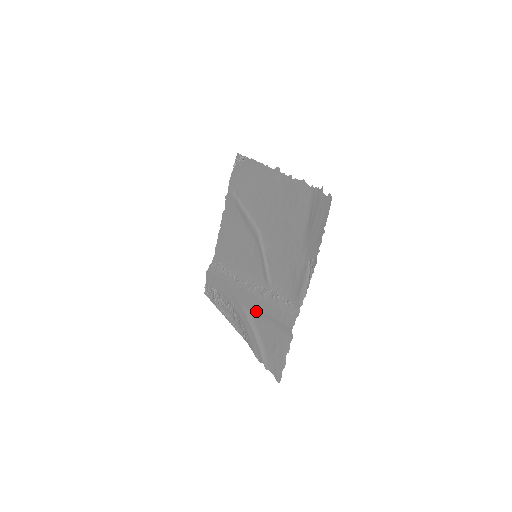
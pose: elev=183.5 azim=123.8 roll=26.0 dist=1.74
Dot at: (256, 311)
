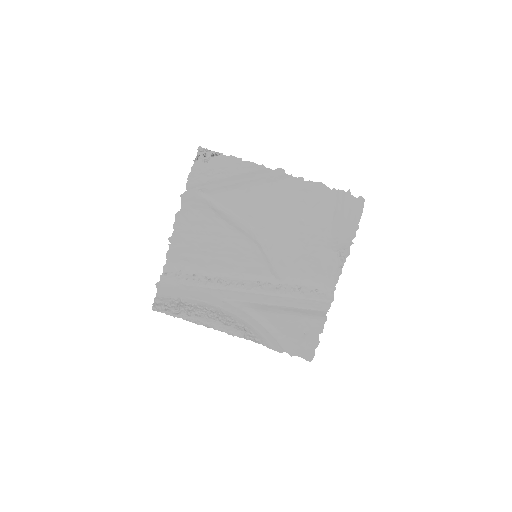
Dot at: (269, 308)
